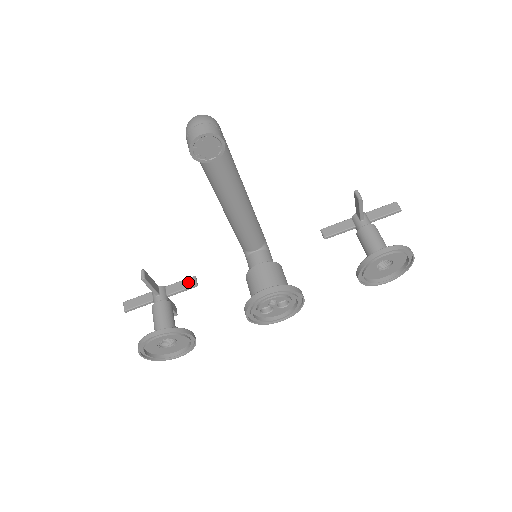
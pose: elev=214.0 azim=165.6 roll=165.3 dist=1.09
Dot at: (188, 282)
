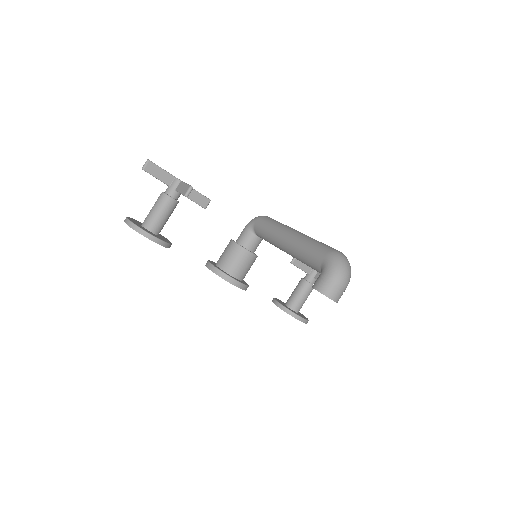
Dot at: (203, 201)
